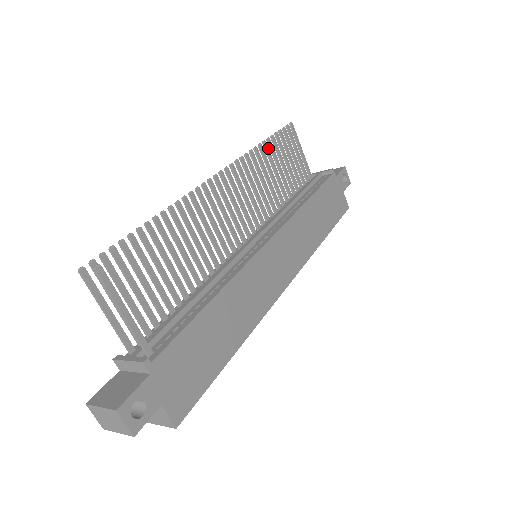
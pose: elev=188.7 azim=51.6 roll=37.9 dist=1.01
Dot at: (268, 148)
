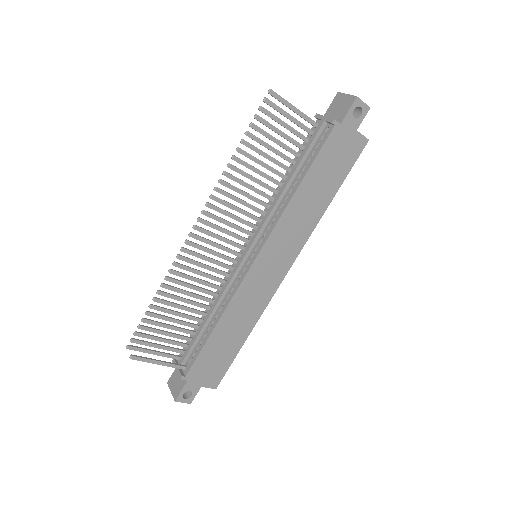
Dot at: (244, 151)
